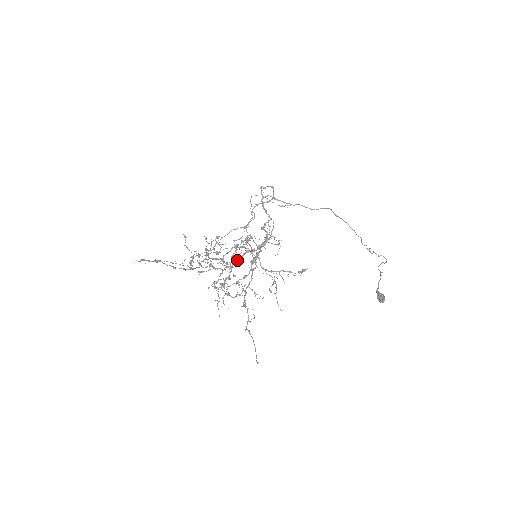
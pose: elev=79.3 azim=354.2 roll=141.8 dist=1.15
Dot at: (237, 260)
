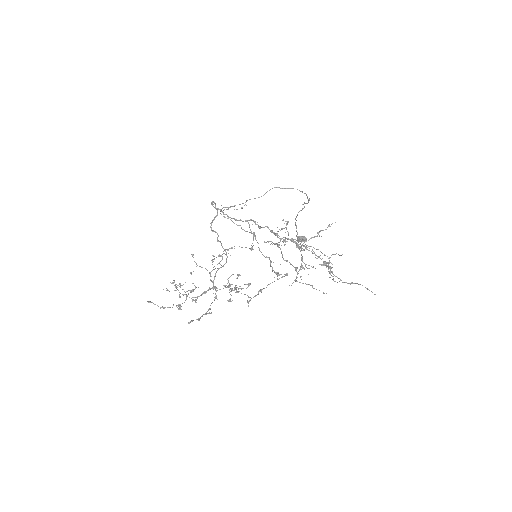
Dot at: occluded
